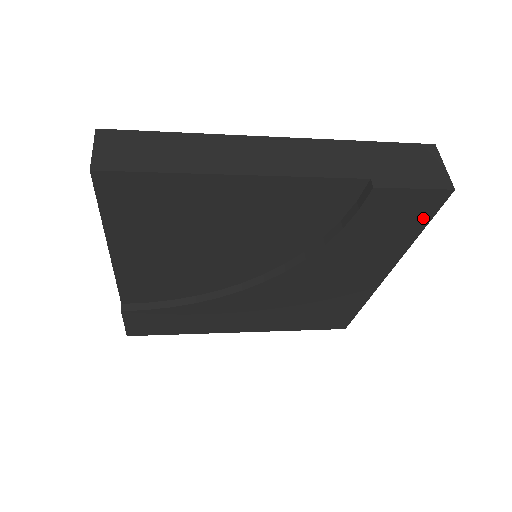
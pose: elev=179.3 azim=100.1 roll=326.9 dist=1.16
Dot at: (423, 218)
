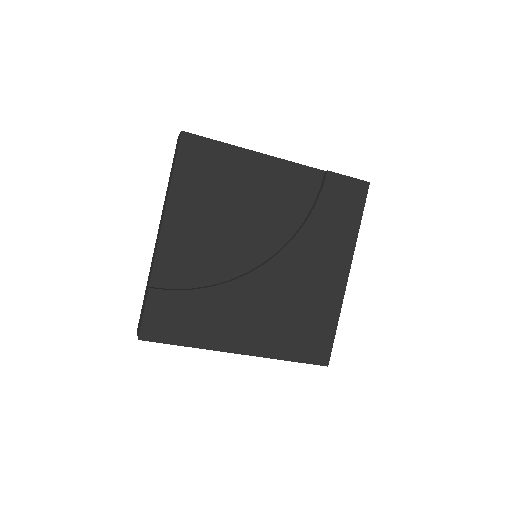
Dot at: (359, 206)
